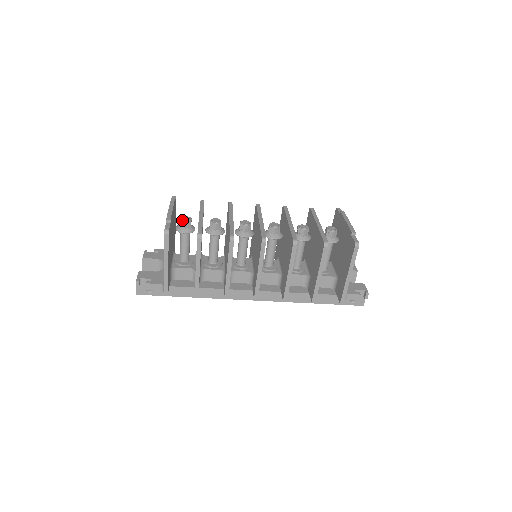
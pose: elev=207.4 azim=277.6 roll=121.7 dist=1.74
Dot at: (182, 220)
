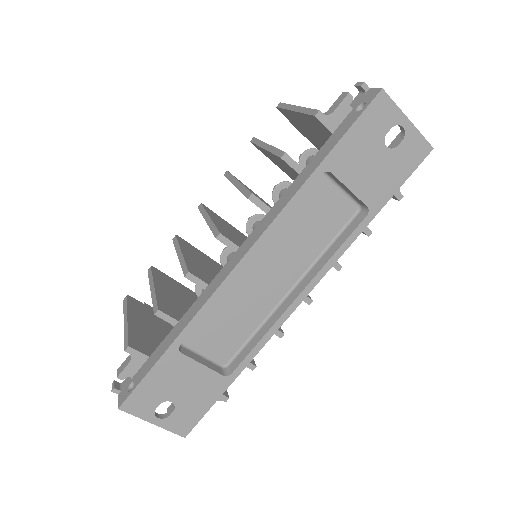
Dot at: occluded
